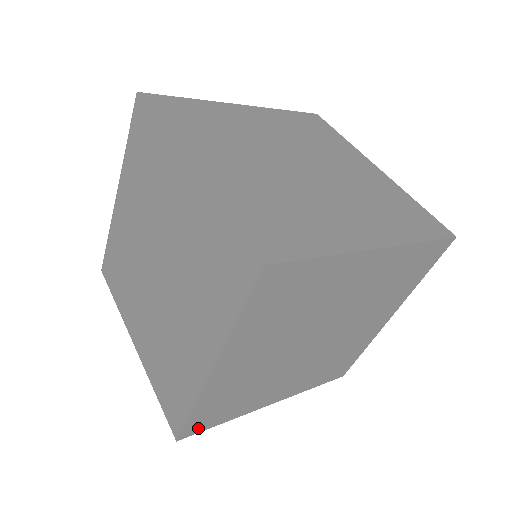
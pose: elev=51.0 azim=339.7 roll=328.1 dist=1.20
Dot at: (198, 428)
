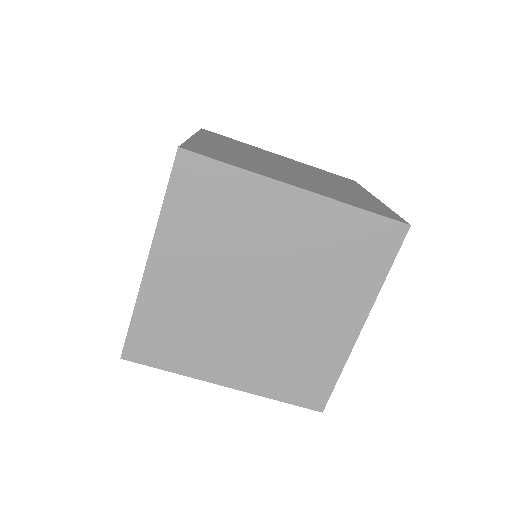
Dot at: occluded
